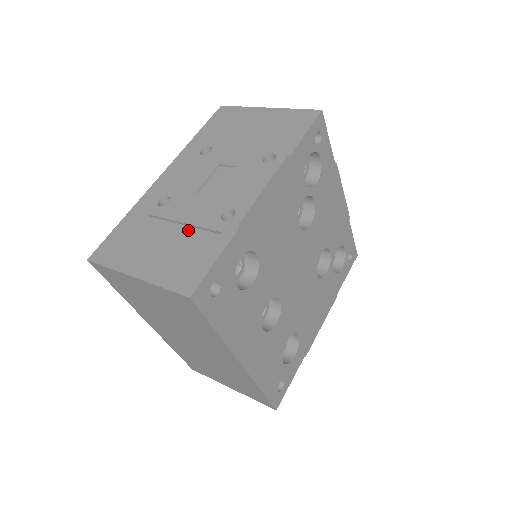
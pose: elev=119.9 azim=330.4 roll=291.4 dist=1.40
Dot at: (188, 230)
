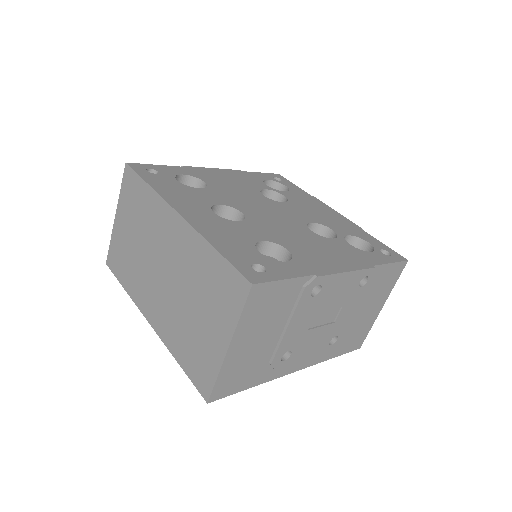
Dot at: occluded
